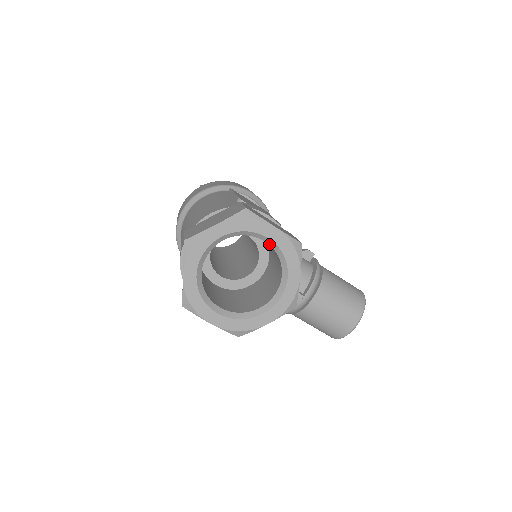
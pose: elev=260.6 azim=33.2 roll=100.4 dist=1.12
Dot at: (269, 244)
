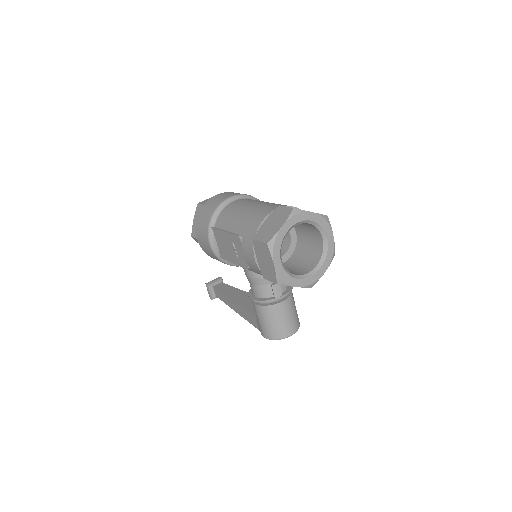
Dot at: (324, 243)
